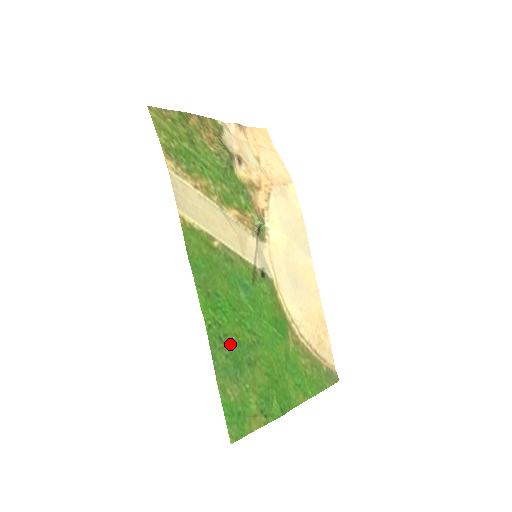
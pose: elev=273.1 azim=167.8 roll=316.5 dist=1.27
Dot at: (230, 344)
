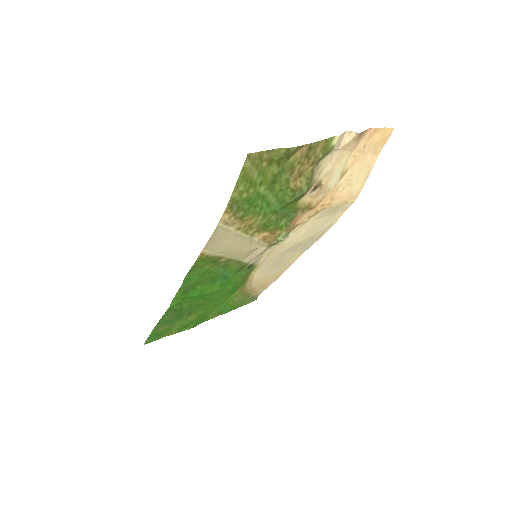
Dot at: (182, 310)
